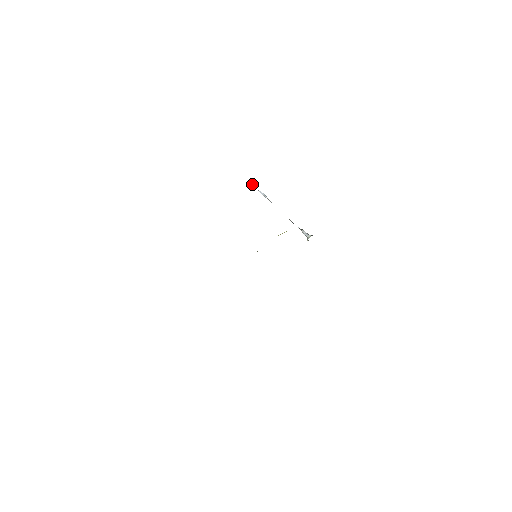
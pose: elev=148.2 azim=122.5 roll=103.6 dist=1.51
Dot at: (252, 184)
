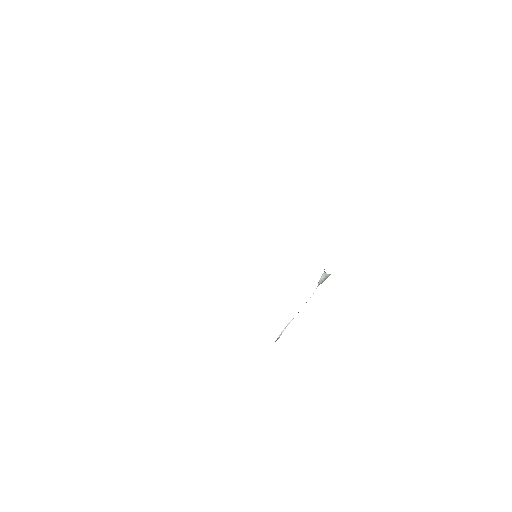
Dot at: occluded
